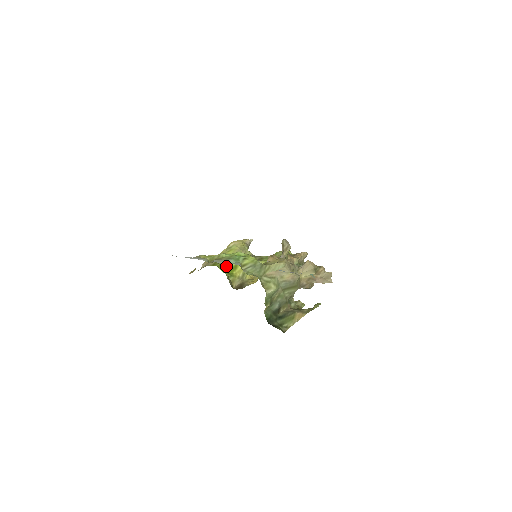
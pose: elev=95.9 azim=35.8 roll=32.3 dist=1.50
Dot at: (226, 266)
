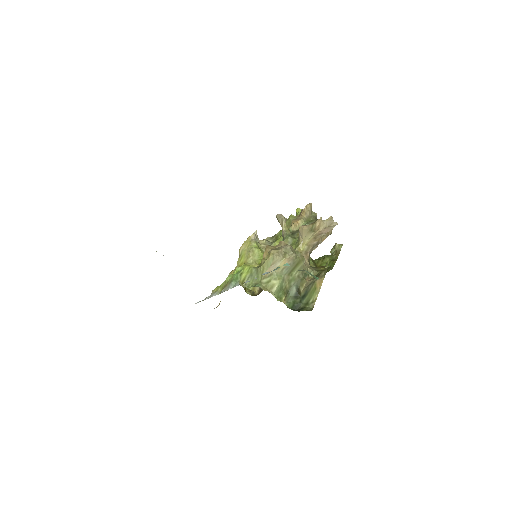
Dot at: occluded
